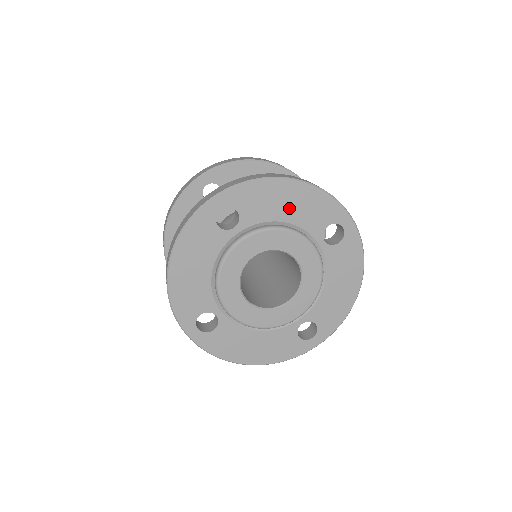
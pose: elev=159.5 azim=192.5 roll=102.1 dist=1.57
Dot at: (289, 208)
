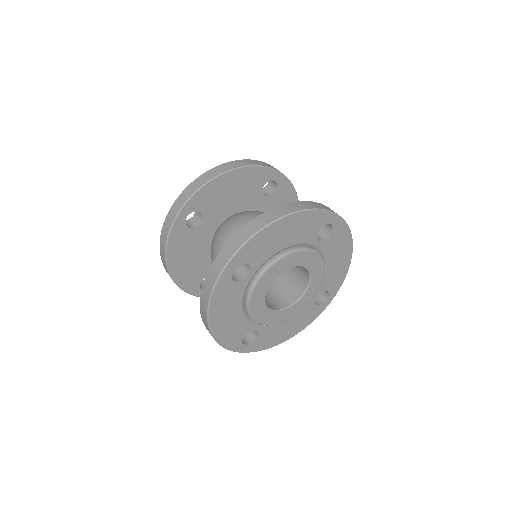
Dot at: (286, 237)
